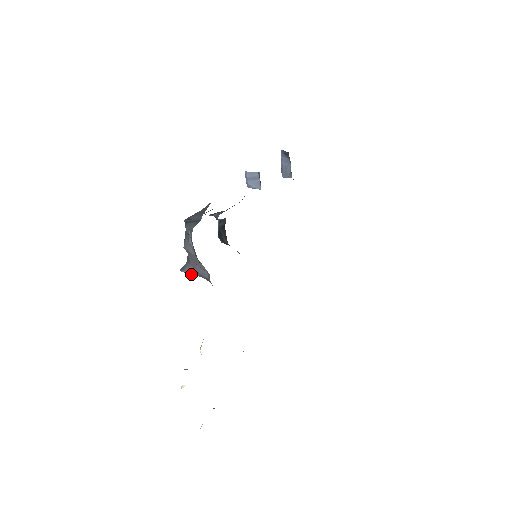
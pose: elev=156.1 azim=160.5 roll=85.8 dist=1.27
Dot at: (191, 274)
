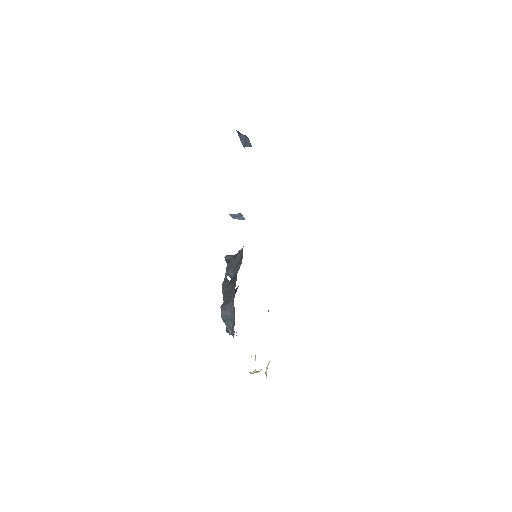
Dot at: occluded
